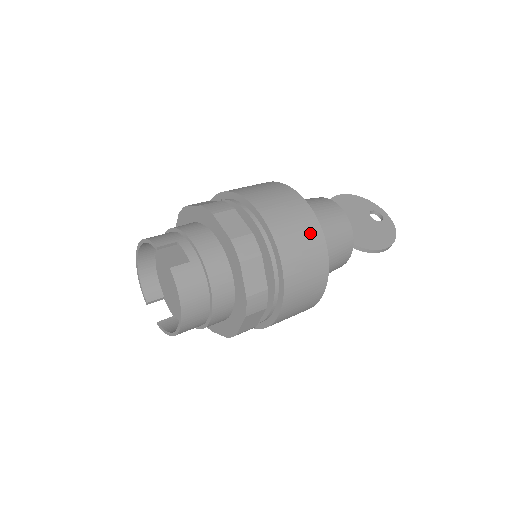
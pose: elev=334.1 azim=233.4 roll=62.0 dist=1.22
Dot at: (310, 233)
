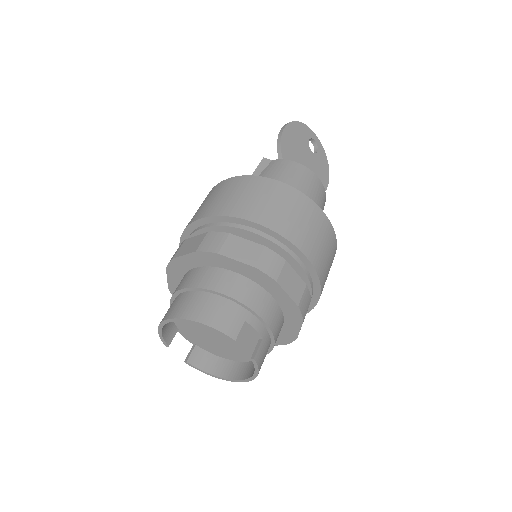
Dot at: (332, 252)
